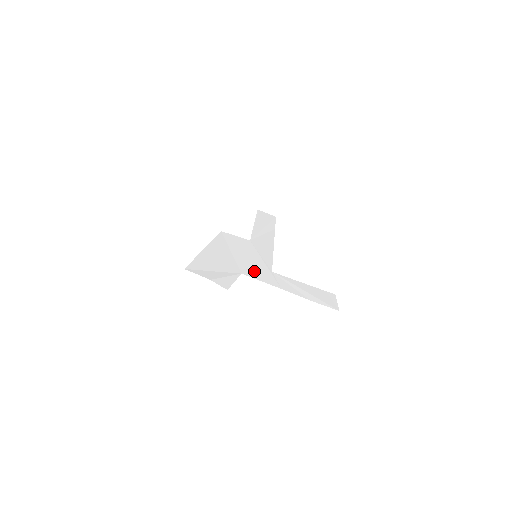
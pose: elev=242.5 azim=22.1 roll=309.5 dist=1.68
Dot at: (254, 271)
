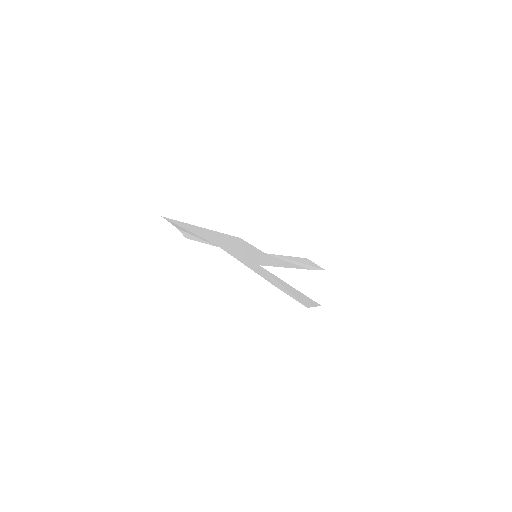
Dot at: (238, 254)
